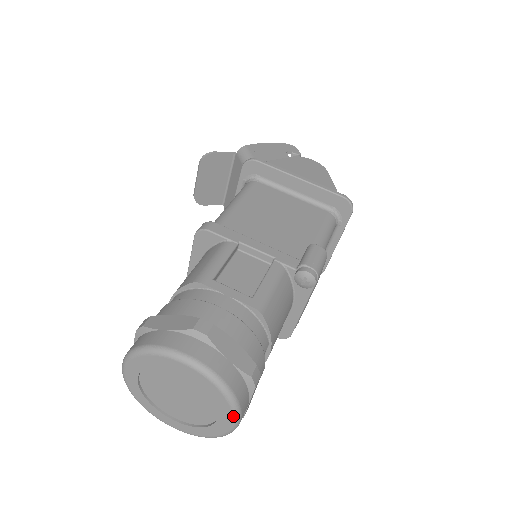
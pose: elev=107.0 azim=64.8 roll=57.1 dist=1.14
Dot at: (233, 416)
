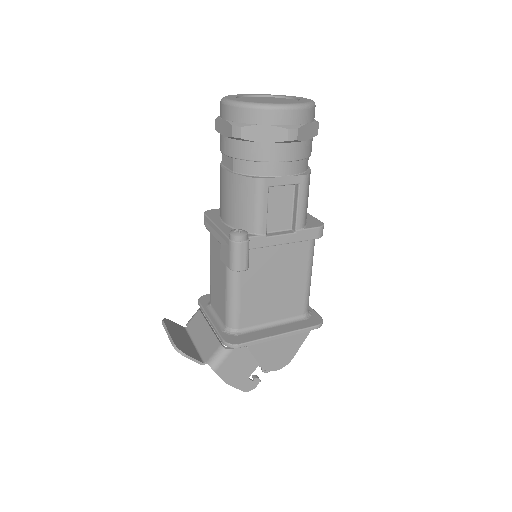
Dot at: (298, 97)
